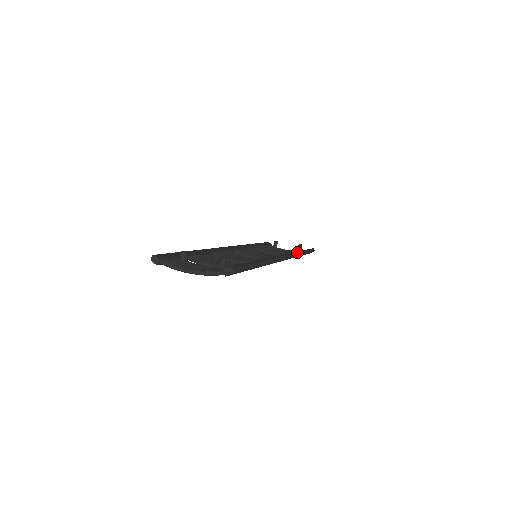
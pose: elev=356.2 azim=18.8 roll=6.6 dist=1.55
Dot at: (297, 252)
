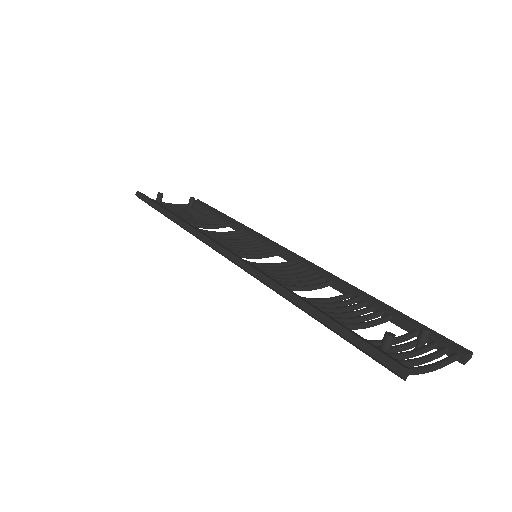
Dot at: occluded
